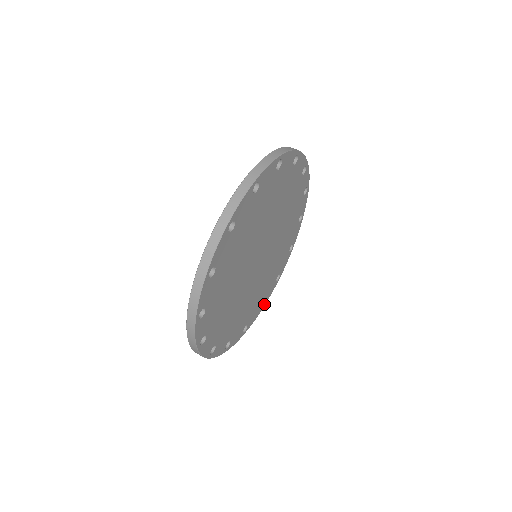
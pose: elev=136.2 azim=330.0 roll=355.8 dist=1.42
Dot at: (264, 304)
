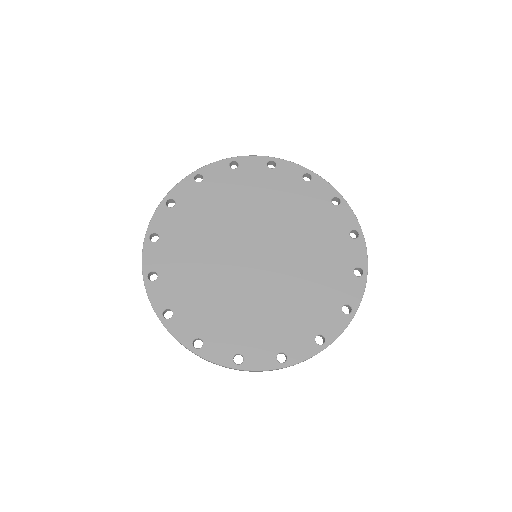
Dot at: (289, 362)
